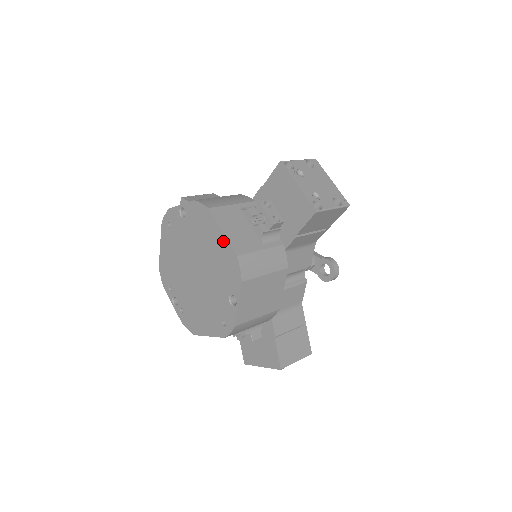
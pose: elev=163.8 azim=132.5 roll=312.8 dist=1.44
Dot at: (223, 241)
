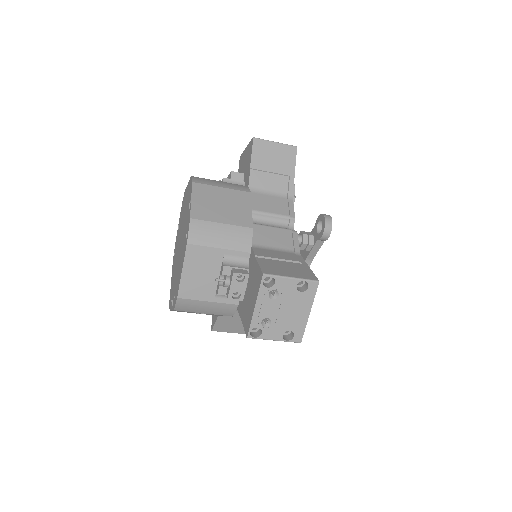
Dot at: occluded
